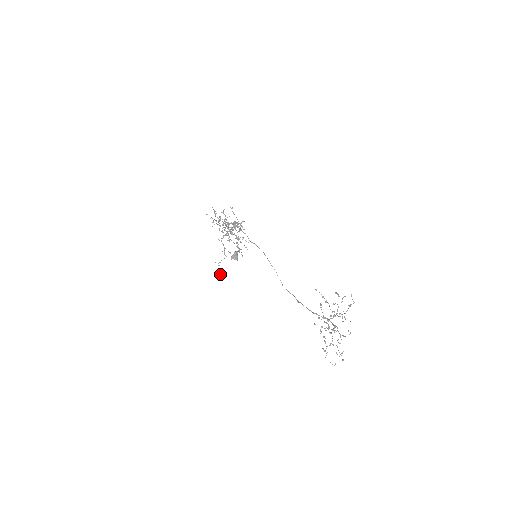
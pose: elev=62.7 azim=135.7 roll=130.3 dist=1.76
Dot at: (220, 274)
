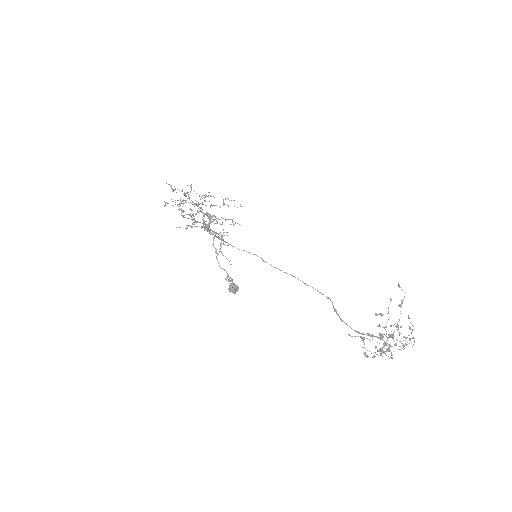
Dot at: occluded
